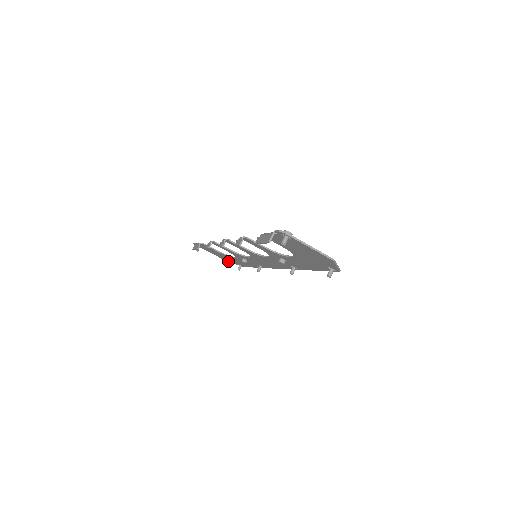
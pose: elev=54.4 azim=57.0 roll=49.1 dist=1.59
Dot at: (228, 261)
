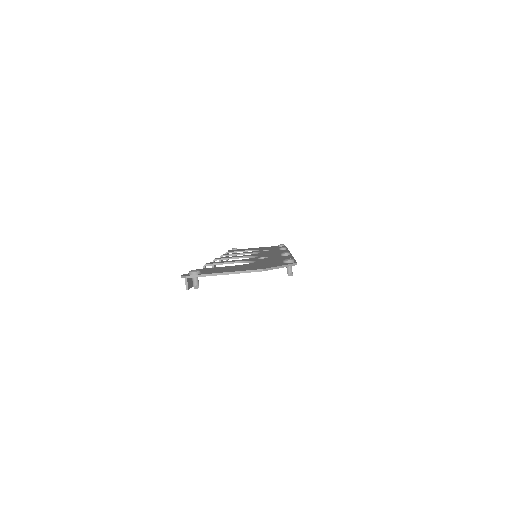
Dot at: occluded
